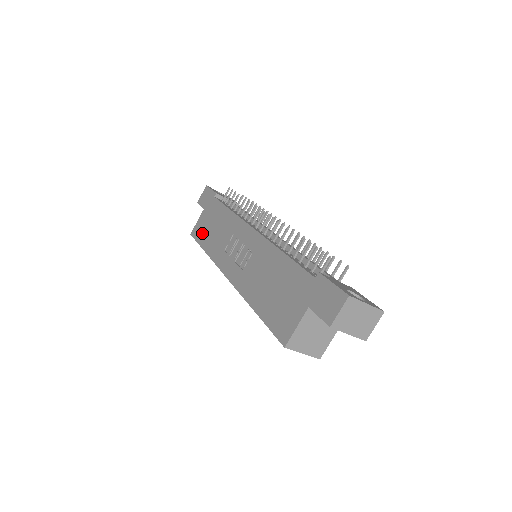
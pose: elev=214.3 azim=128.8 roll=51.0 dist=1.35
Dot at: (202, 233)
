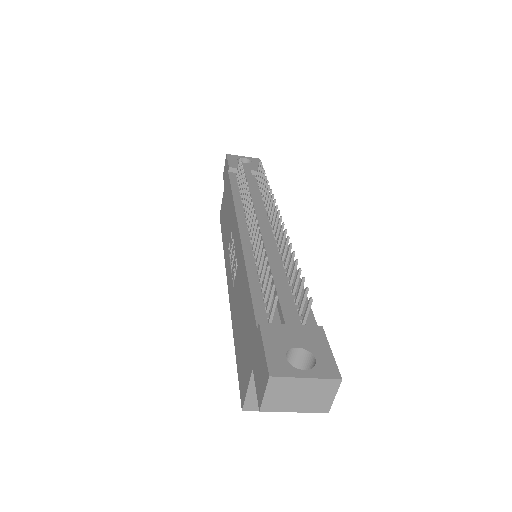
Dot at: (222, 218)
